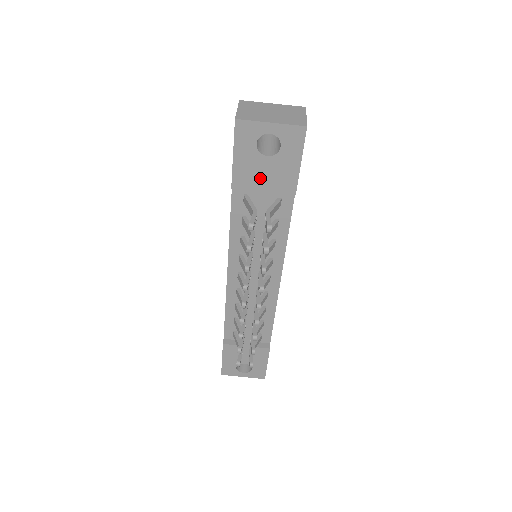
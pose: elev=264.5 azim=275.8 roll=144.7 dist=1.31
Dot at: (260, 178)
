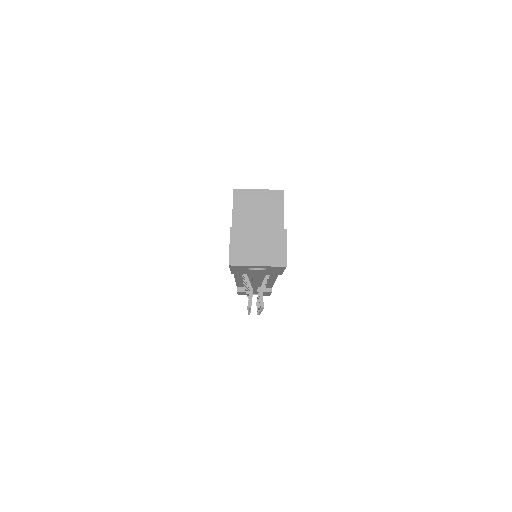
Dot at: (253, 273)
